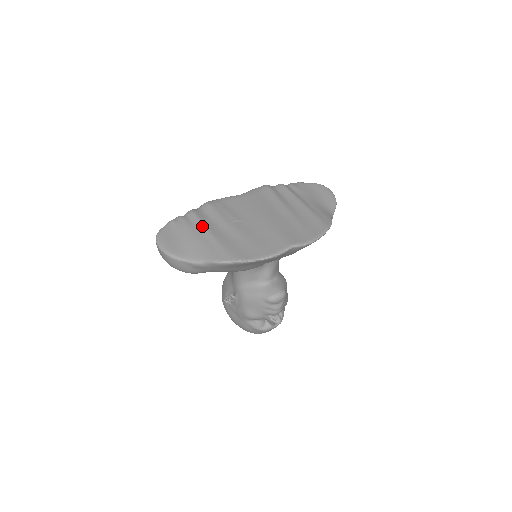
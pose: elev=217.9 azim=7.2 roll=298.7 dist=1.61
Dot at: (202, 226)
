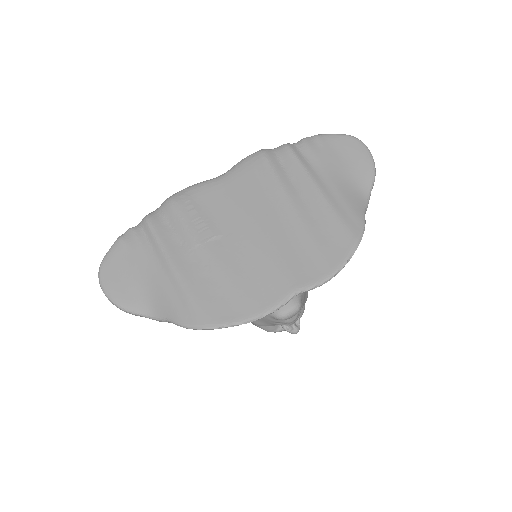
Dot at: (161, 253)
